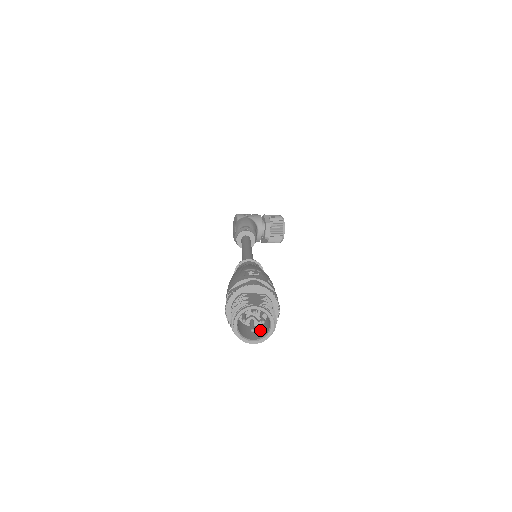
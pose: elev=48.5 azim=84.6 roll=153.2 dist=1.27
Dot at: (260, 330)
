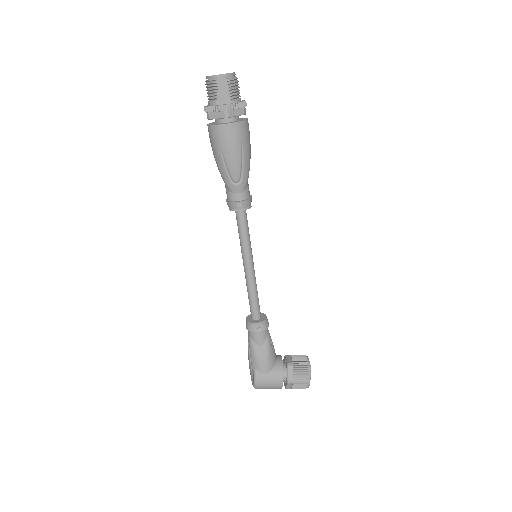
Dot at: (229, 89)
